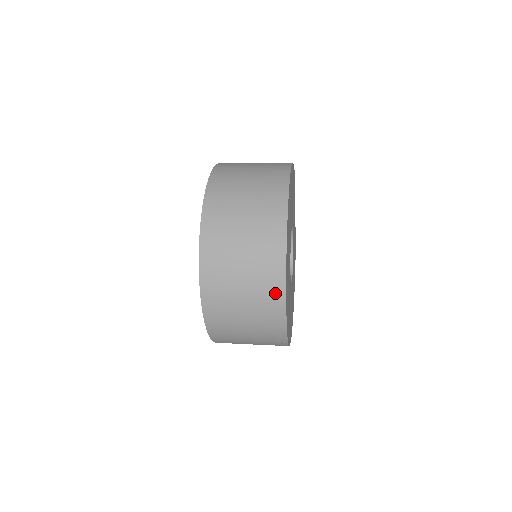
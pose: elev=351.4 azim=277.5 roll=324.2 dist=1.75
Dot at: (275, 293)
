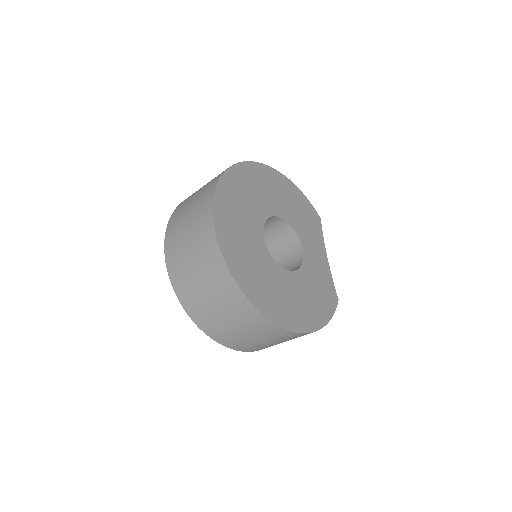
Dot at: (210, 192)
